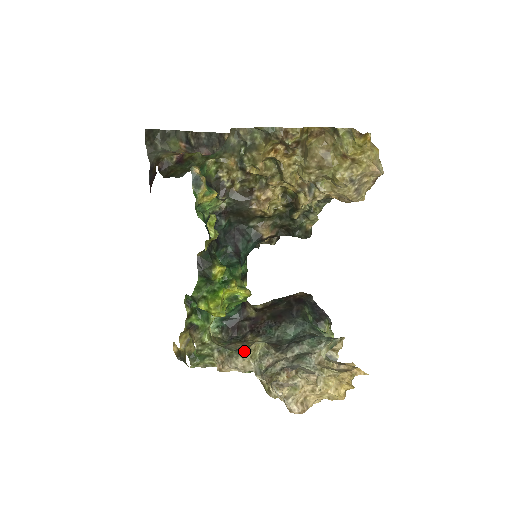
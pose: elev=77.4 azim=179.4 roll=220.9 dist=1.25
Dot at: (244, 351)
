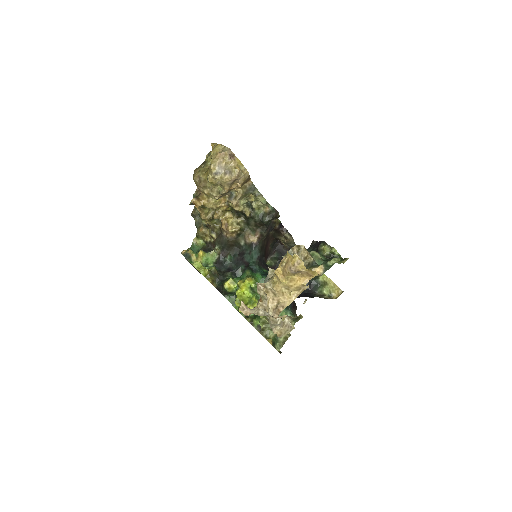
Dot at: occluded
